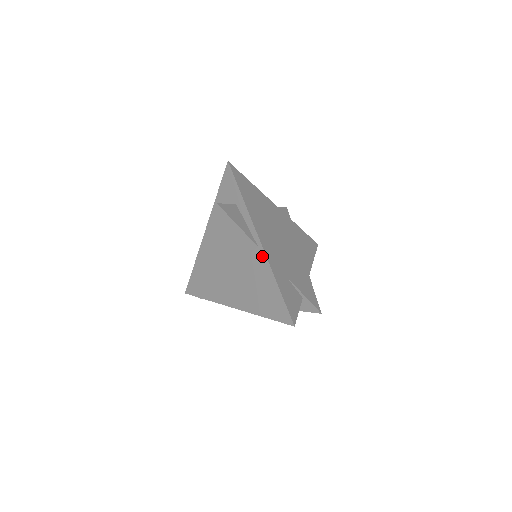
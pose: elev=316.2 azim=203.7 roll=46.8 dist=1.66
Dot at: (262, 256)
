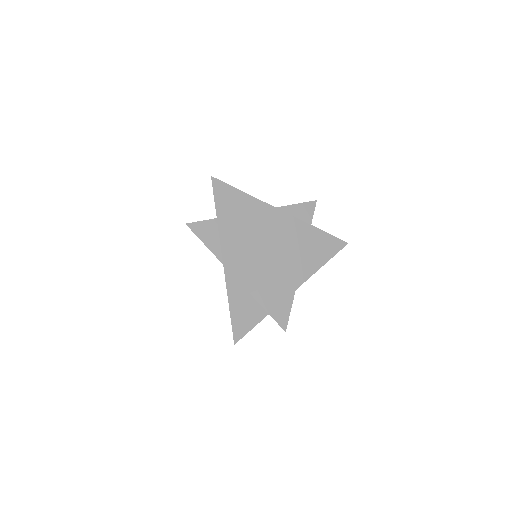
Dot at: occluded
